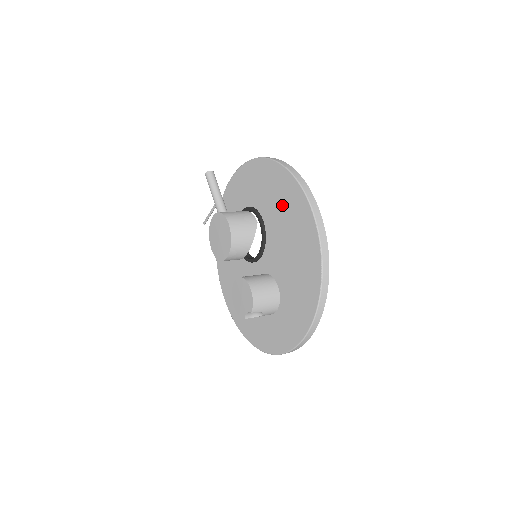
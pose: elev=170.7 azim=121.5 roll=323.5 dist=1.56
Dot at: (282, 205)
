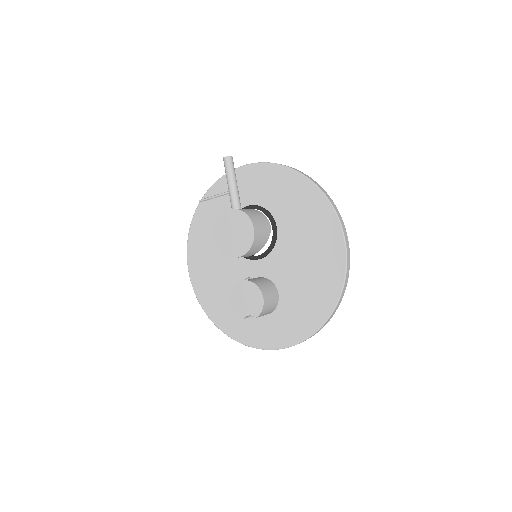
Dot at: (309, 227)
